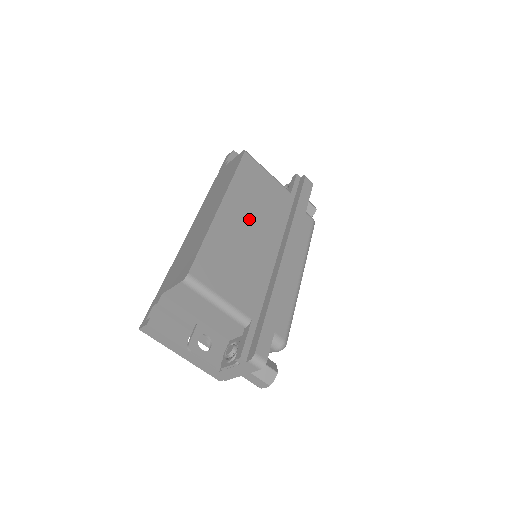
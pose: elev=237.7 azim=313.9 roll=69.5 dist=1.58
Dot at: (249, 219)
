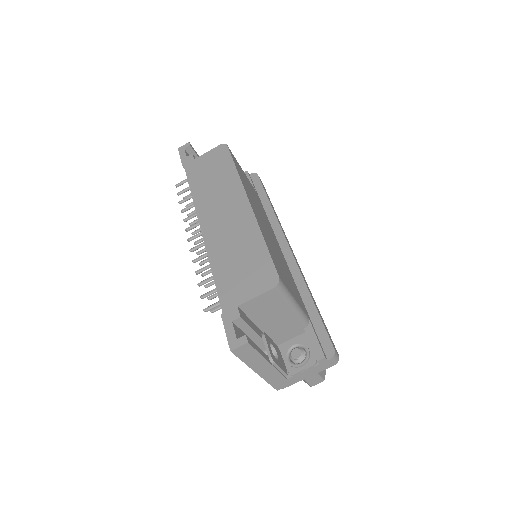
Dot at: (261, 217)
